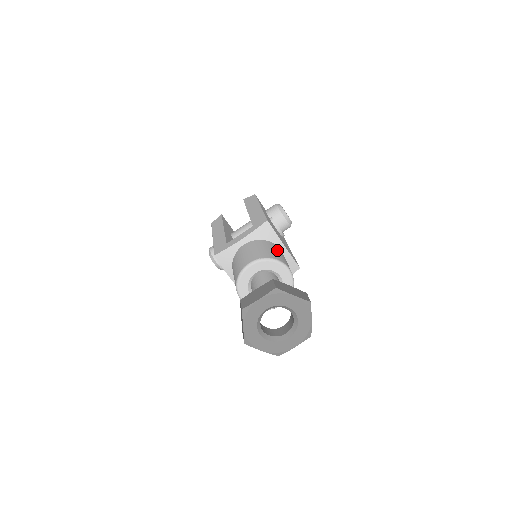
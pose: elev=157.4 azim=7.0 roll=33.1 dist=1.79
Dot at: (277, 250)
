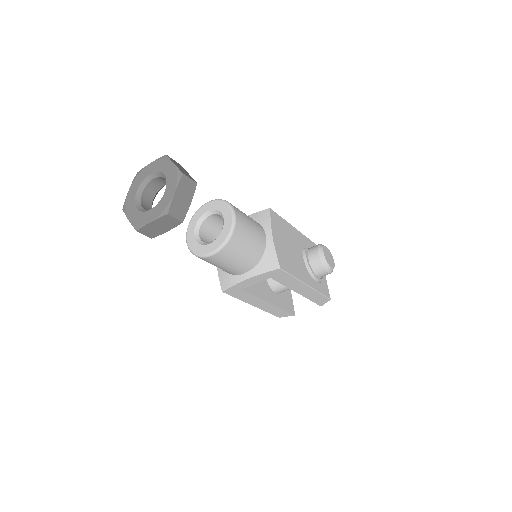
Dot at: (252, 220)
